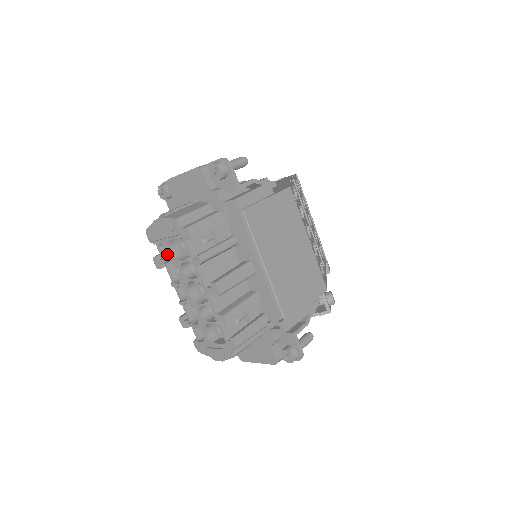
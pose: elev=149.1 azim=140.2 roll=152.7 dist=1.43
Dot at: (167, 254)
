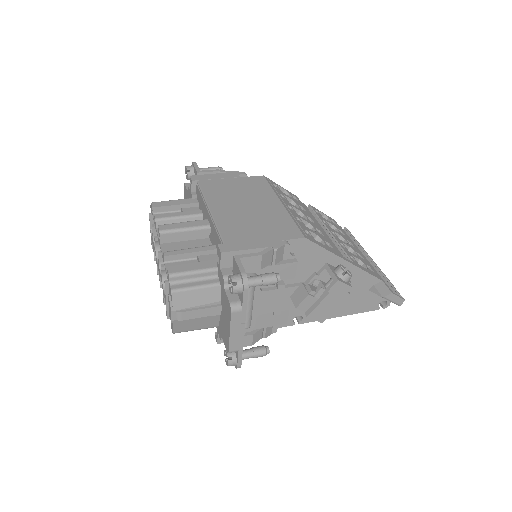
Dot at: occluded
